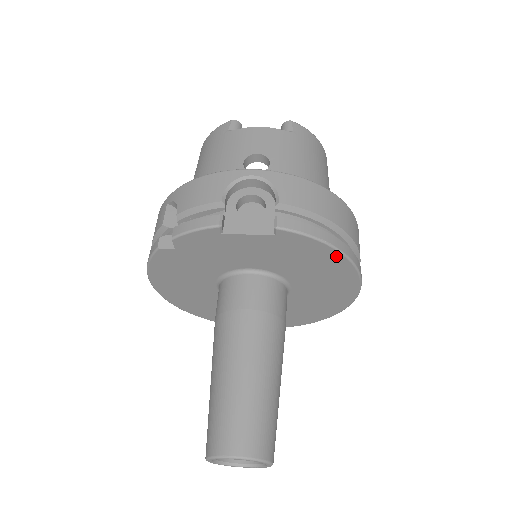
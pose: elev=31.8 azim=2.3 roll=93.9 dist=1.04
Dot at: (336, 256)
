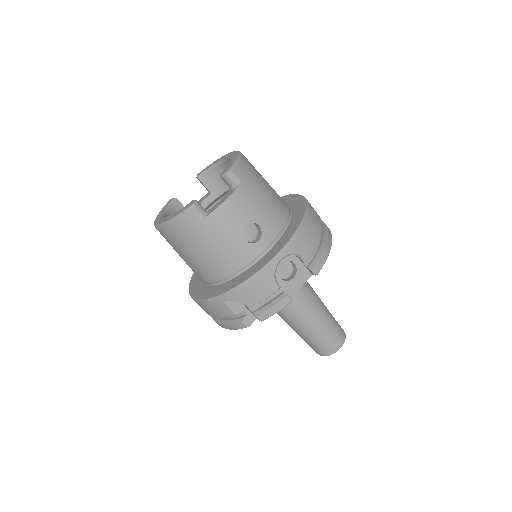
Dot at: occluded
